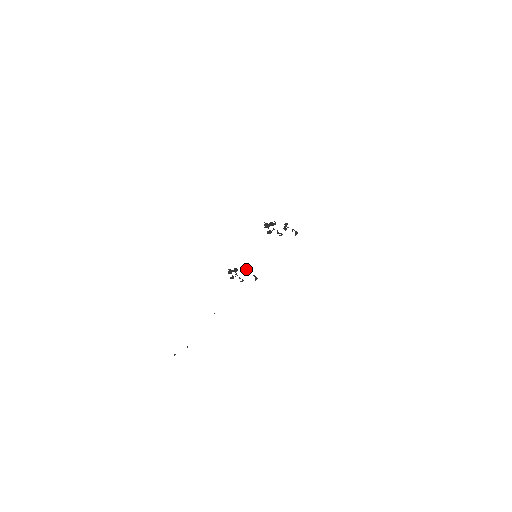
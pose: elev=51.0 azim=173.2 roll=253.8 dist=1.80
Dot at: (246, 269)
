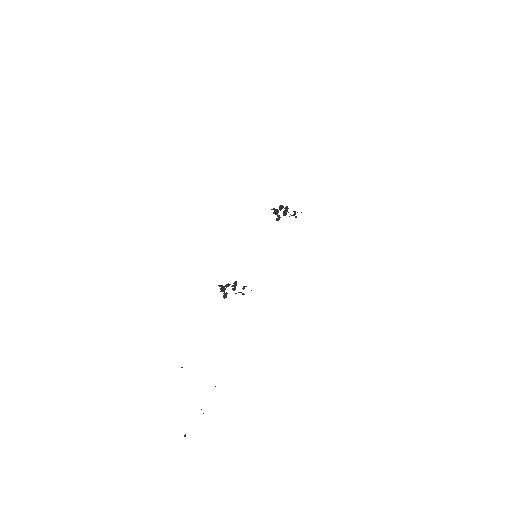
Dot at: occluded
